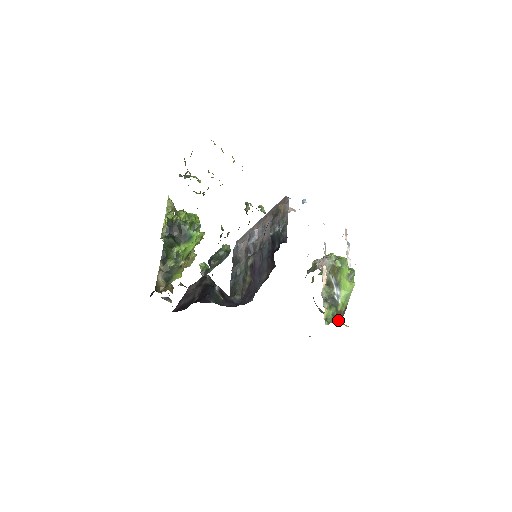
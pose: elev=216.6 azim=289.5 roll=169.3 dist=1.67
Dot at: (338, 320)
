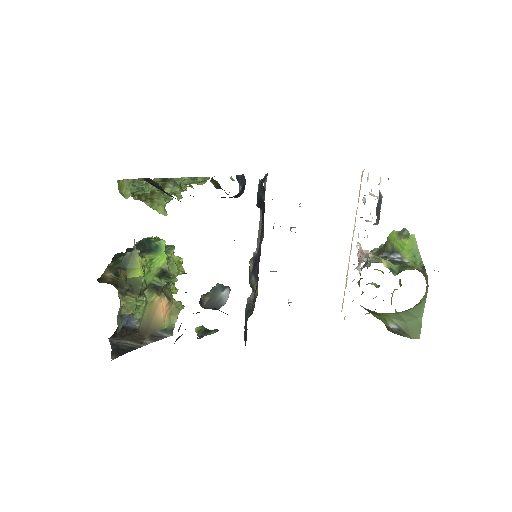
Dot at: (413, 267)
